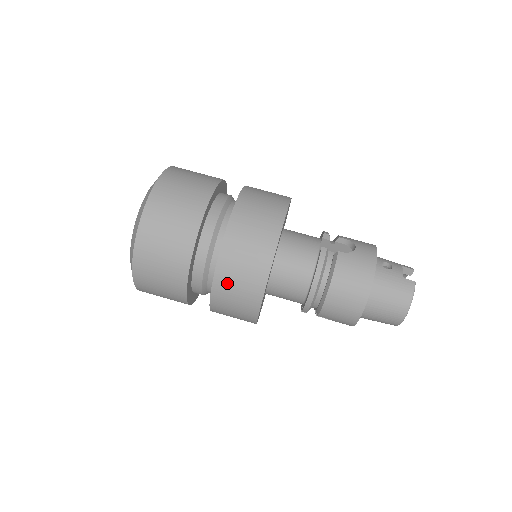
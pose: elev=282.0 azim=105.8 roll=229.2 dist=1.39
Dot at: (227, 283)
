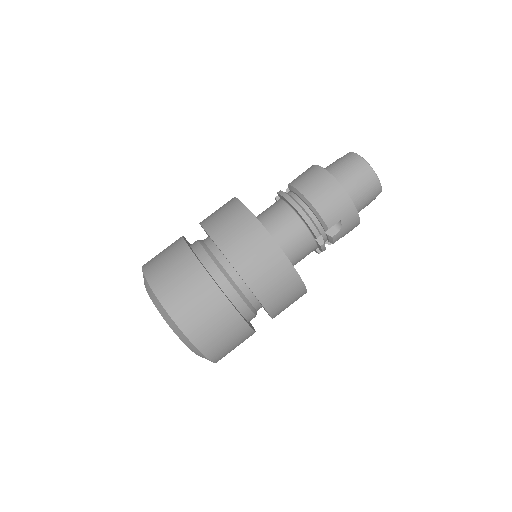
Dot at: (238, 251)
